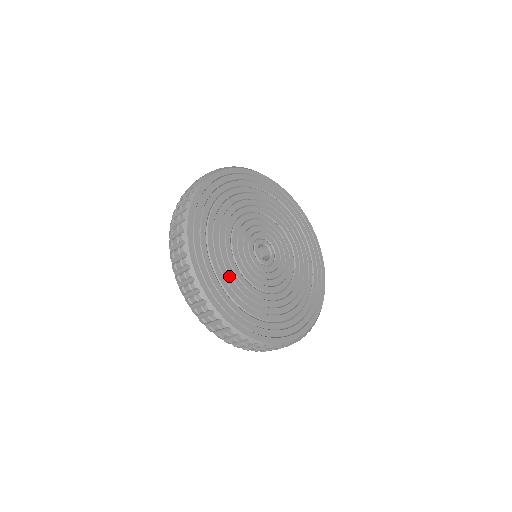
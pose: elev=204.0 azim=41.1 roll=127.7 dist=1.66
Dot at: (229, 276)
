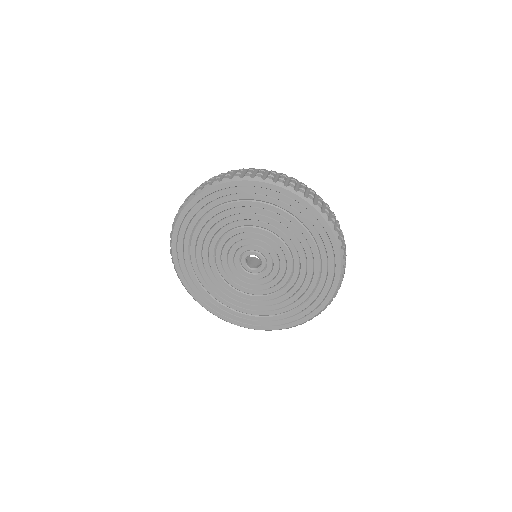
Dot at: (211, 281)
